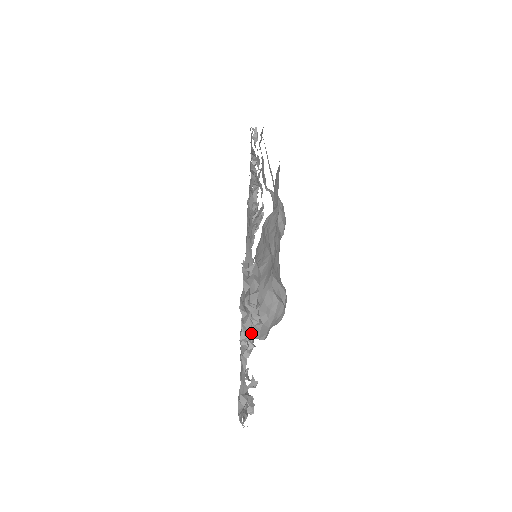
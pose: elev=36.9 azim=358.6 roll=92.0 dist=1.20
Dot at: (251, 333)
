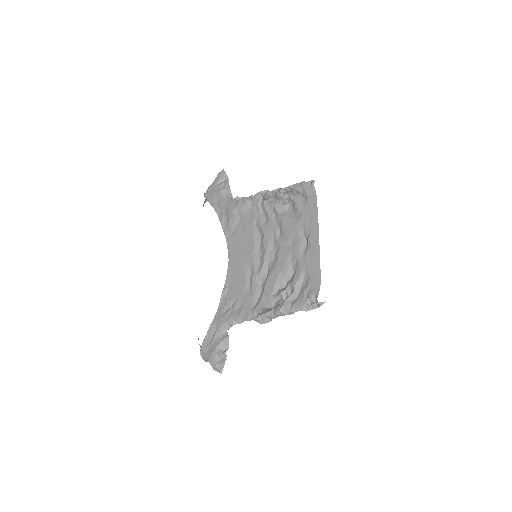
Dot at: occluded
